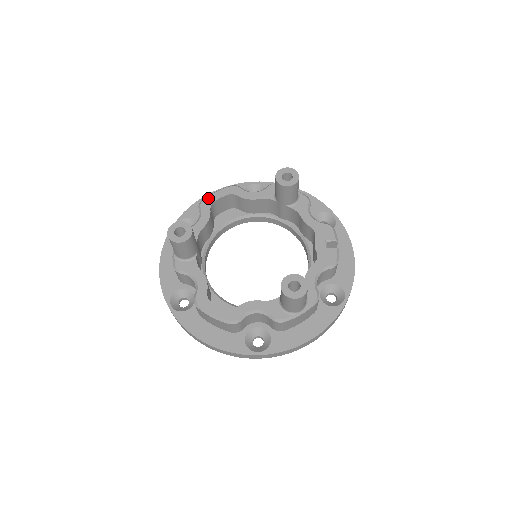
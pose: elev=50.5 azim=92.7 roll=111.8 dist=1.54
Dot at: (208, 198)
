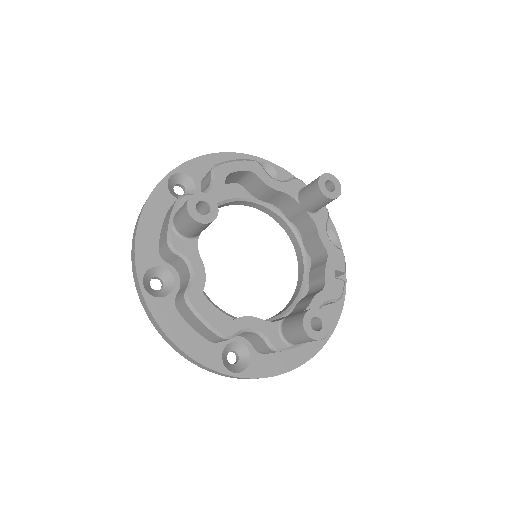
Dot at: (225, 165)
